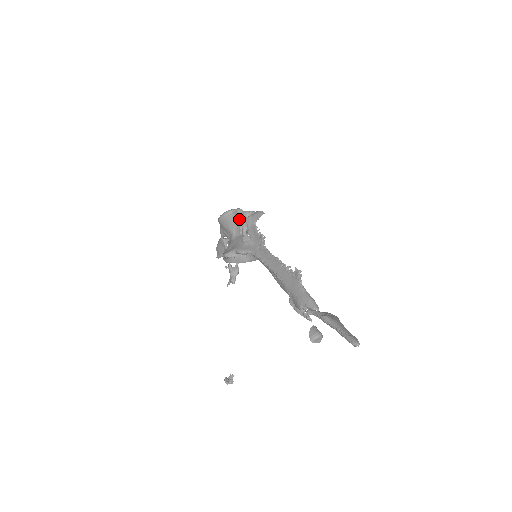
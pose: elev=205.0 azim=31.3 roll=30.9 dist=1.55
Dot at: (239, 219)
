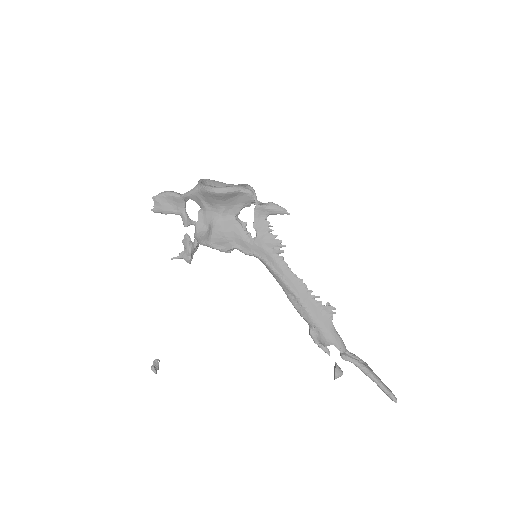
Dot at: (245, 202)
